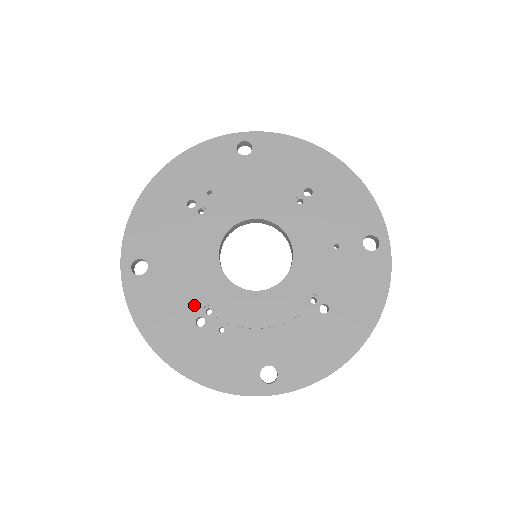
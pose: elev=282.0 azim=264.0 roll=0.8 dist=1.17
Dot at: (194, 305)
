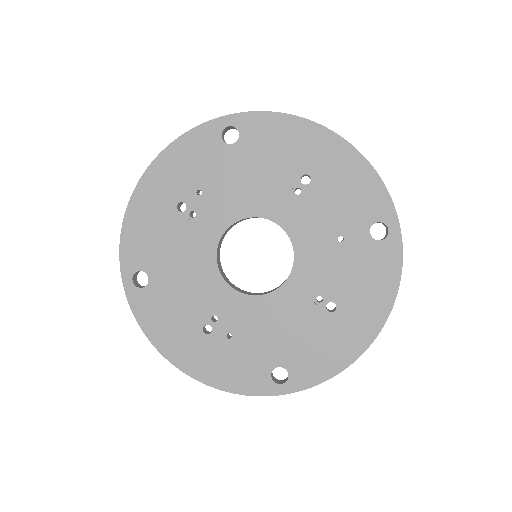
Dot at: (199, 313)
